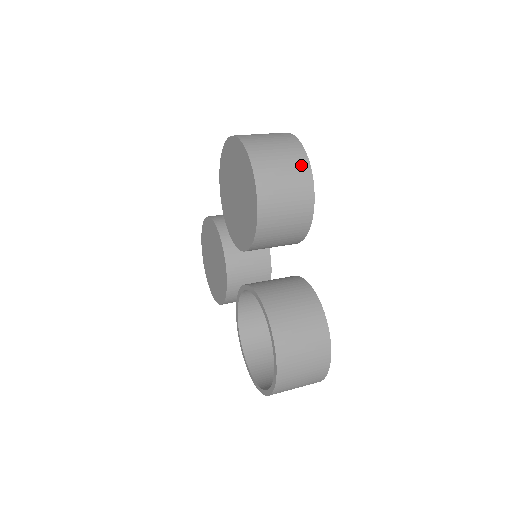
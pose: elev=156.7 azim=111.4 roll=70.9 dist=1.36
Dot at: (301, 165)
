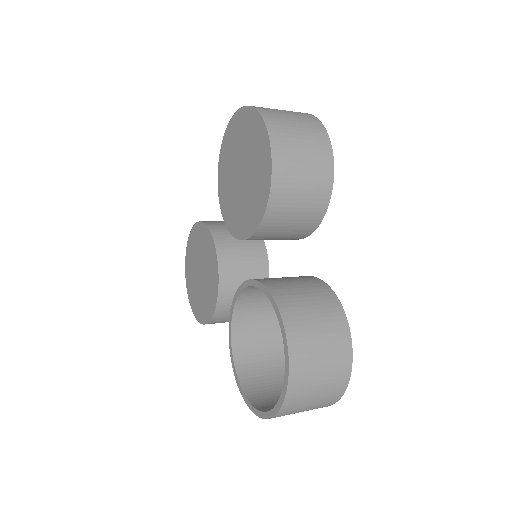
Dot at: (320, 137)
